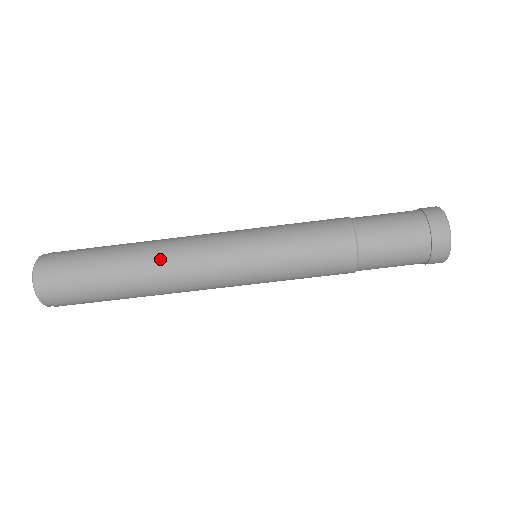
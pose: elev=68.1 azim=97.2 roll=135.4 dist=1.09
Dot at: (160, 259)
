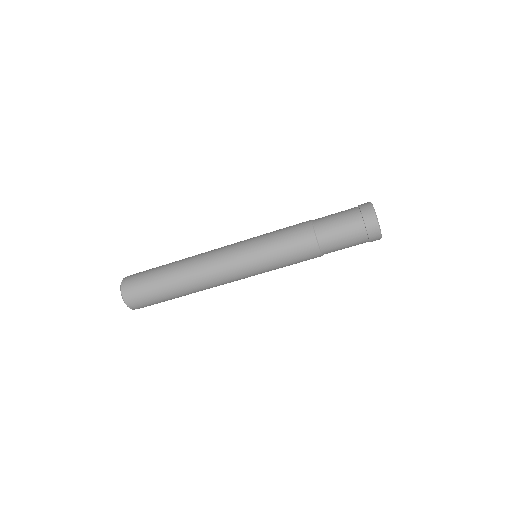
Dot at: (201, 286)
